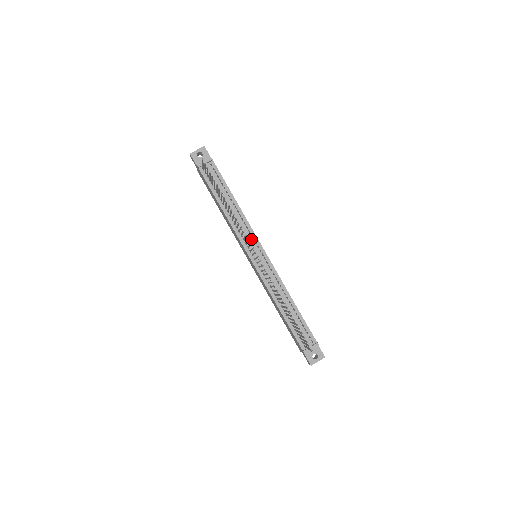
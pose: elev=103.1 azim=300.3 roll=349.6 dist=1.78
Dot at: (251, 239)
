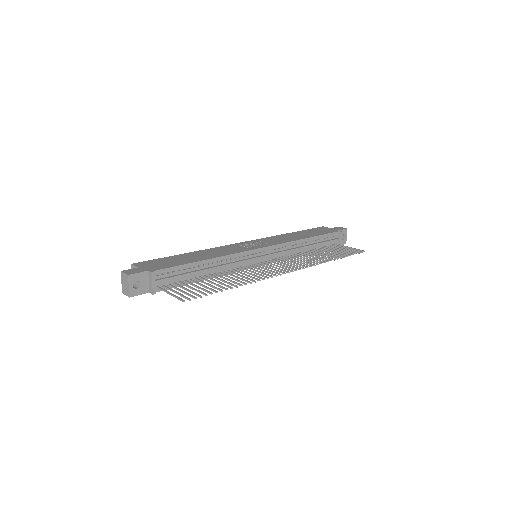
Dot at: (247, 258)
